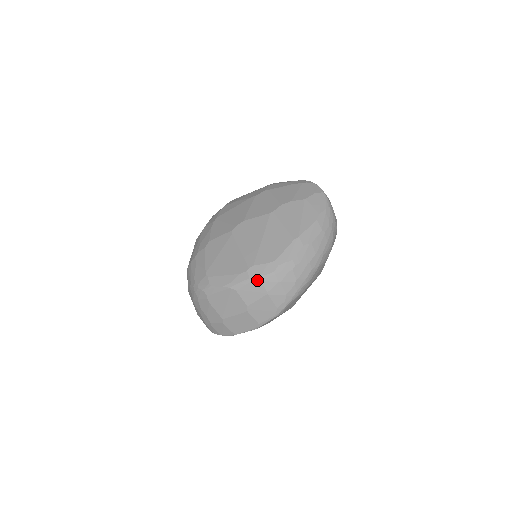
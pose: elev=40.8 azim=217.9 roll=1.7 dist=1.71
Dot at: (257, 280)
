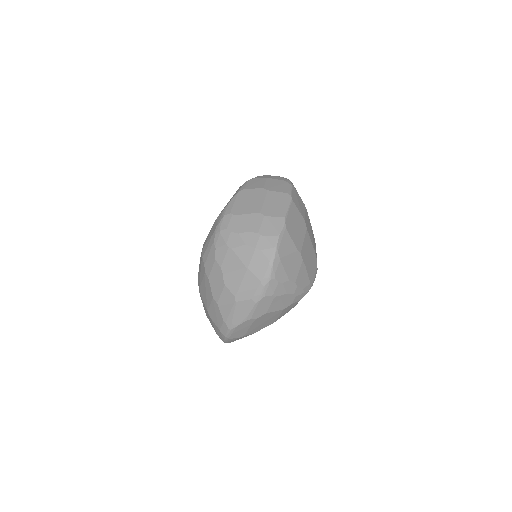
Dot at: (250, 179)
